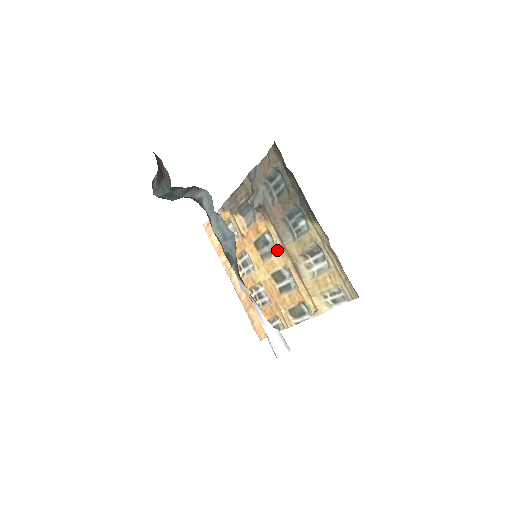
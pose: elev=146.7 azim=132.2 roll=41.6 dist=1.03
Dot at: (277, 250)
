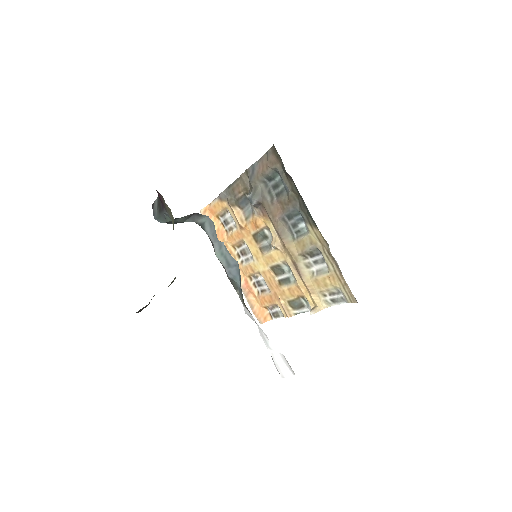
Dot at: (276, 247)
